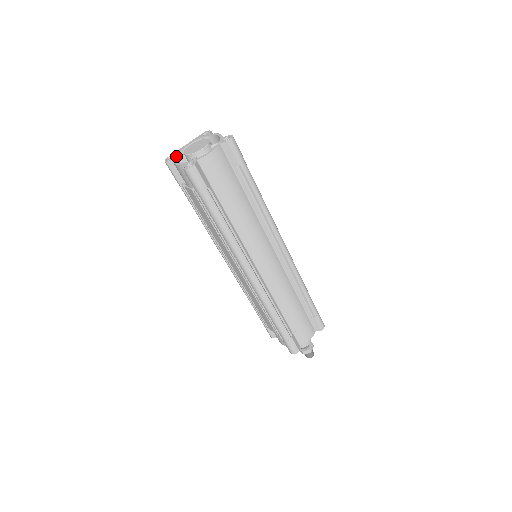
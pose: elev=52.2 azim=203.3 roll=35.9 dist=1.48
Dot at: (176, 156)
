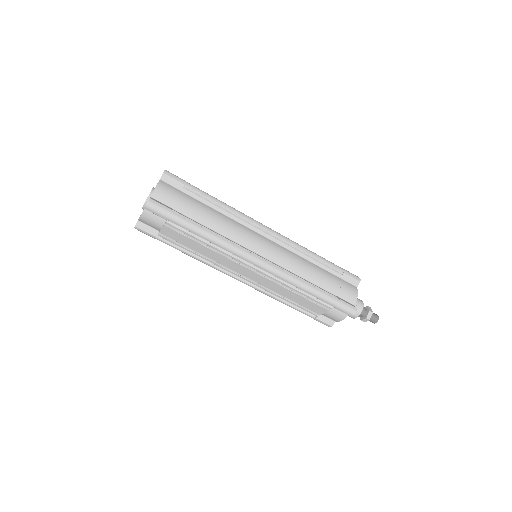
Dot at: occluded
